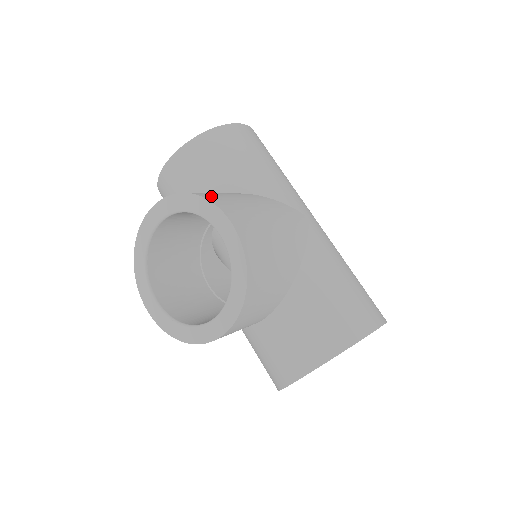
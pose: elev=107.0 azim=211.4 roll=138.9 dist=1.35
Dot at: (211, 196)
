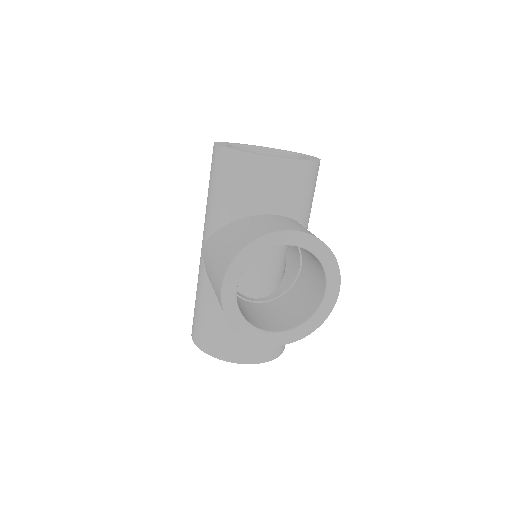
Dot at: occluded
